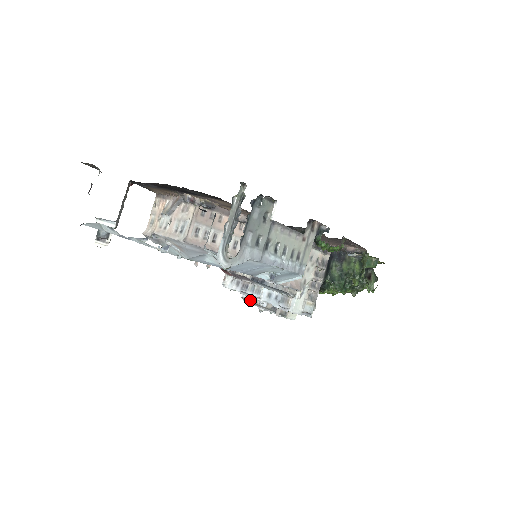
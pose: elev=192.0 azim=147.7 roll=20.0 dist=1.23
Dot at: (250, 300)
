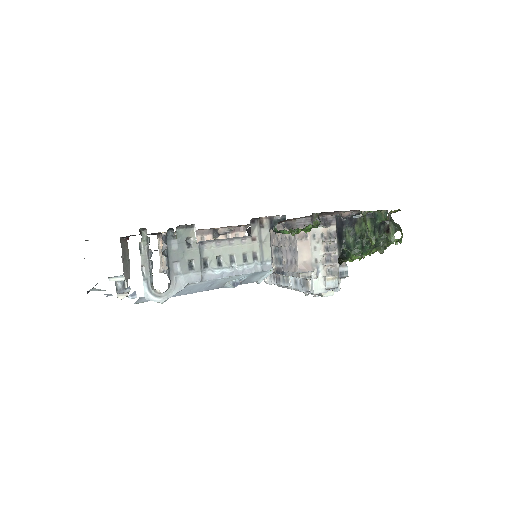
Dot at: occluded
